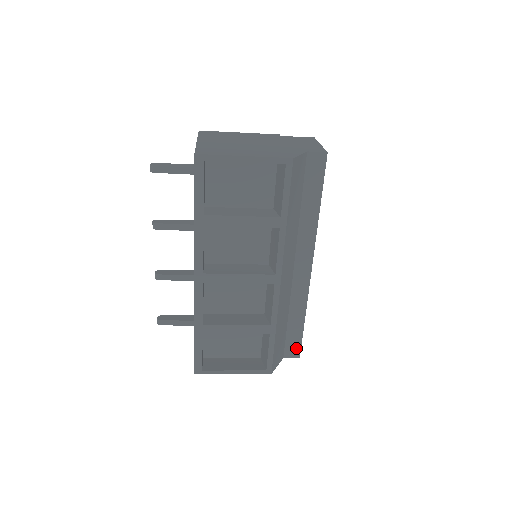
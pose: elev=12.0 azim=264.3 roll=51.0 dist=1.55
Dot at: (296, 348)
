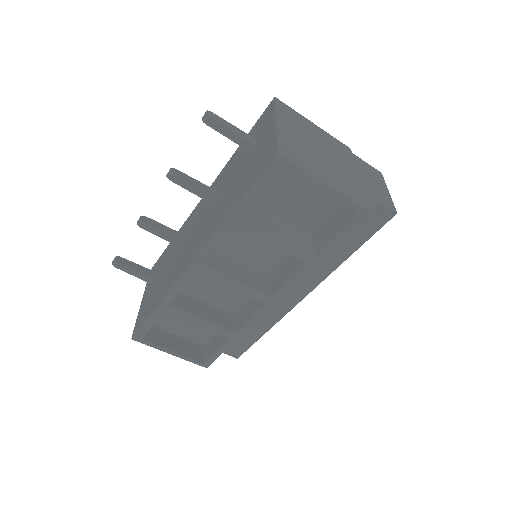
Dot at: (240, 350)
